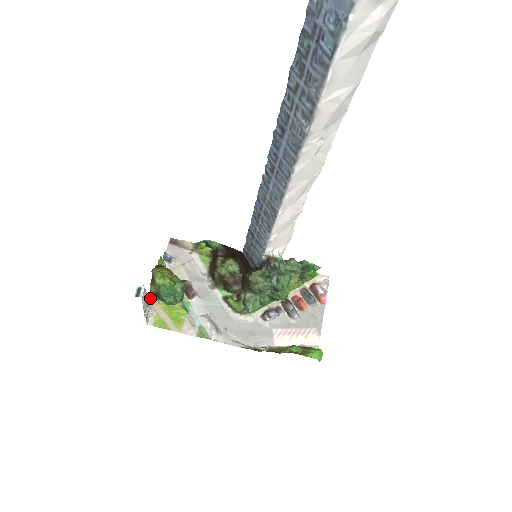
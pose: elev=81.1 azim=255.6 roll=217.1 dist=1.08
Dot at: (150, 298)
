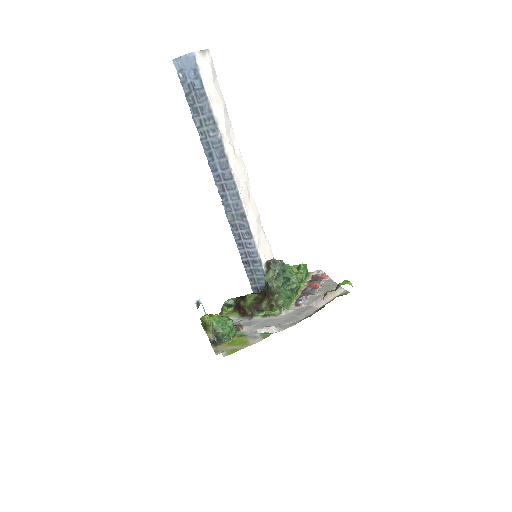
Dot at: (213, 348)
